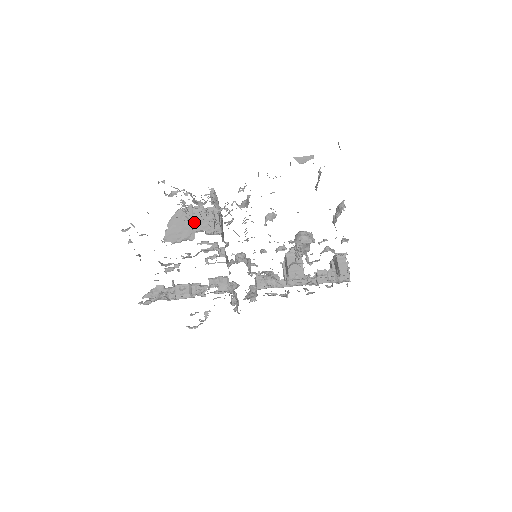
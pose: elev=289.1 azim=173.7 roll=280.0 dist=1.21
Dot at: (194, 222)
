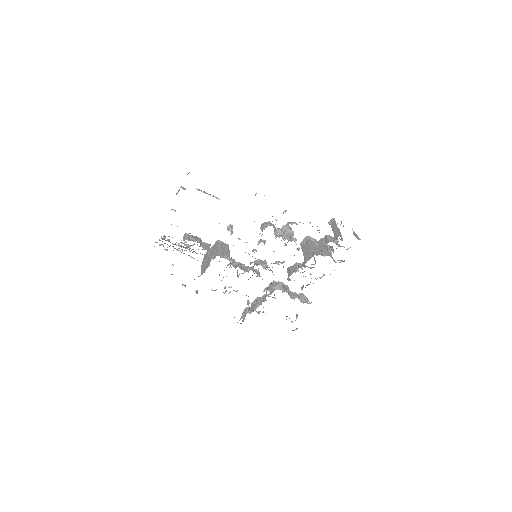
Dot at: (209, 257)
